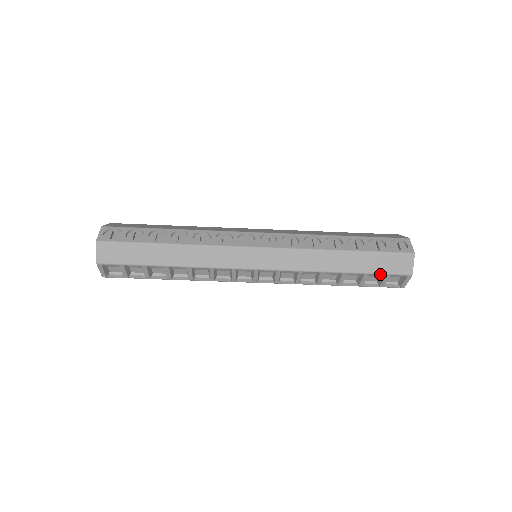
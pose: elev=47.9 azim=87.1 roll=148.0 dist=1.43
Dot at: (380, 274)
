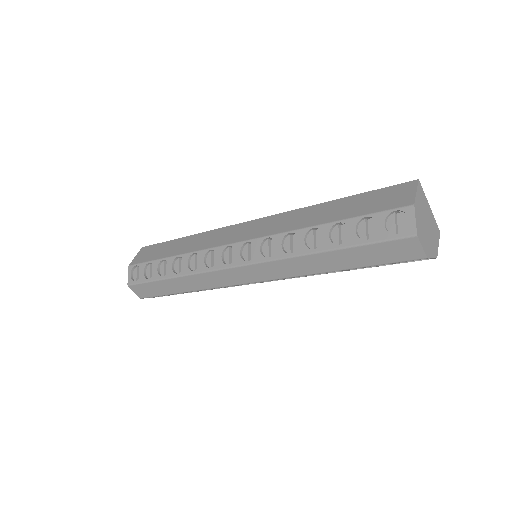
Dot at: (383, 264)
